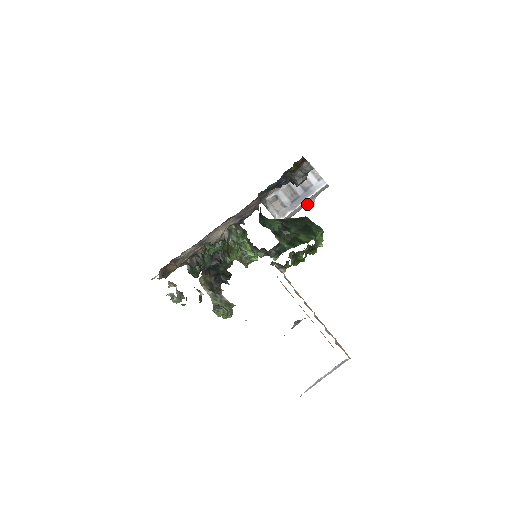
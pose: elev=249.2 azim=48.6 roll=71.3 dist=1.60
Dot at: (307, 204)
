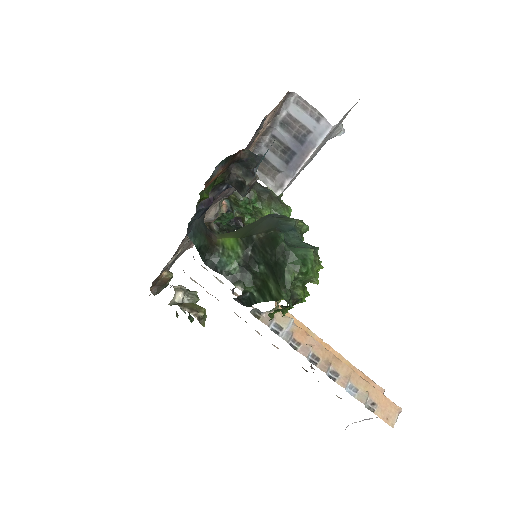
Dot at: (329, 139)
